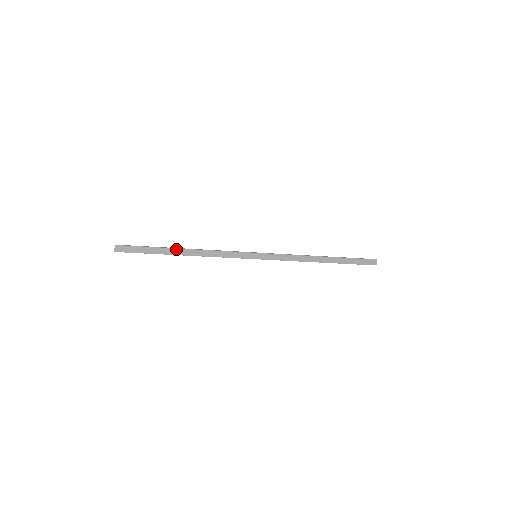
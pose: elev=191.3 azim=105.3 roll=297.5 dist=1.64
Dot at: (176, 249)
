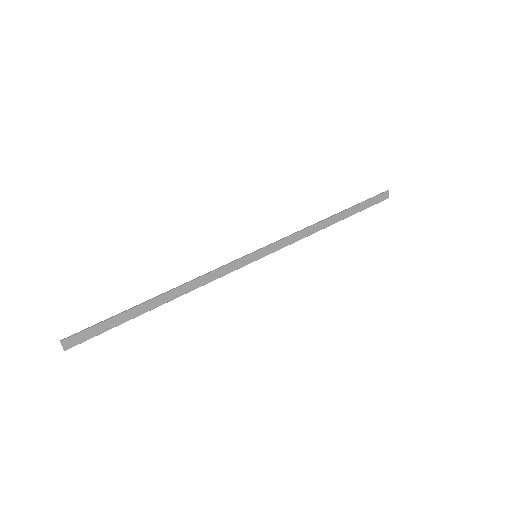
Dot at: (151, 301)
